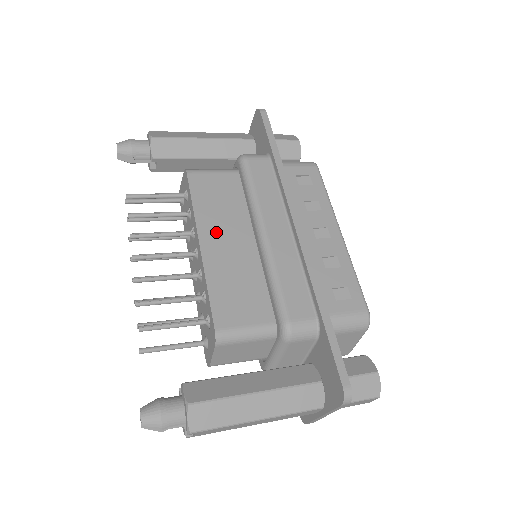
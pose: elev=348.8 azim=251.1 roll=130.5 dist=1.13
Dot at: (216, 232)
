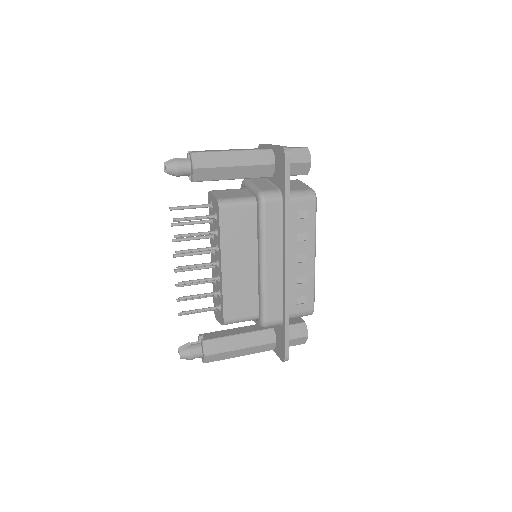
Dot at: (233, 257)
